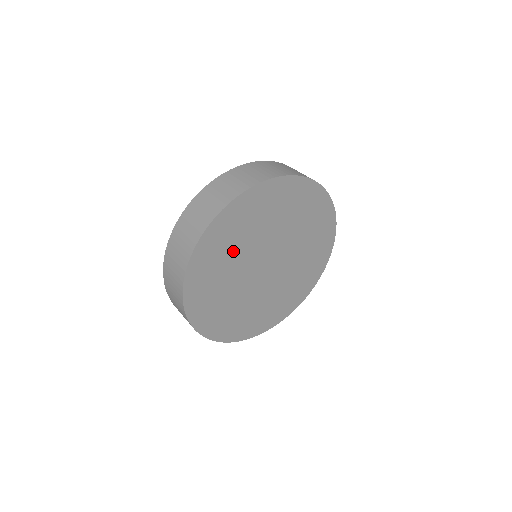
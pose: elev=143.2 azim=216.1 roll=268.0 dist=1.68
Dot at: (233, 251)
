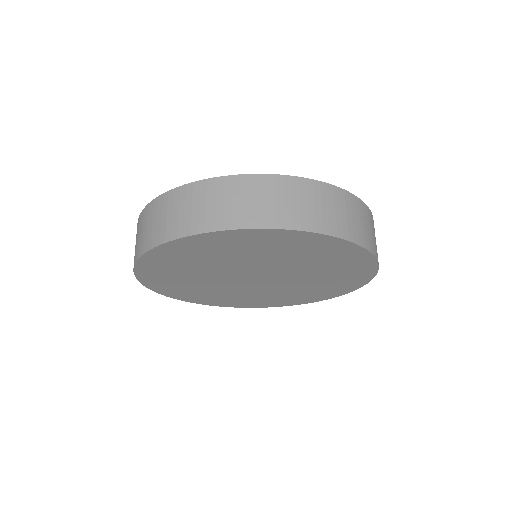
Dot at: (194, 268)
